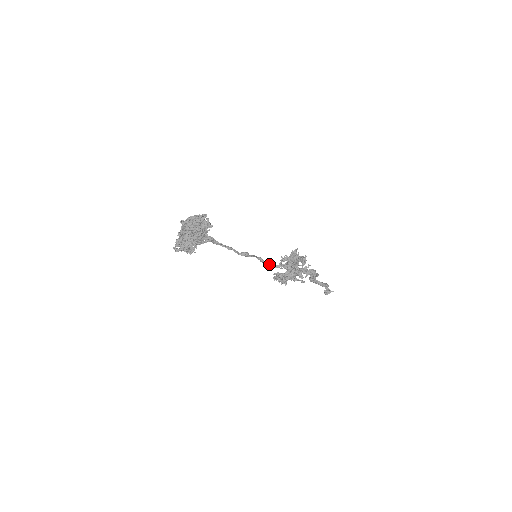
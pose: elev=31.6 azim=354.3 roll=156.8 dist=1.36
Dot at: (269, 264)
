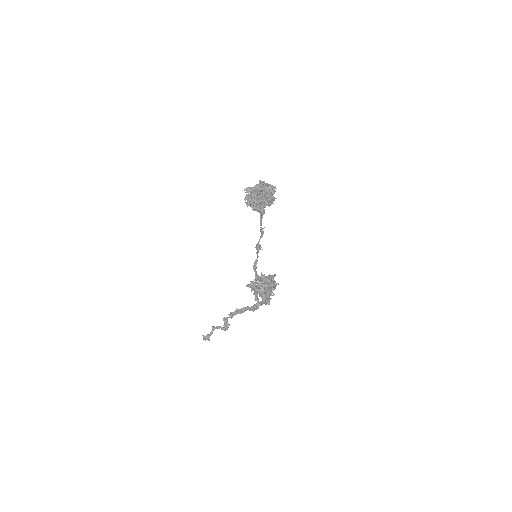
Dot at: occluded
